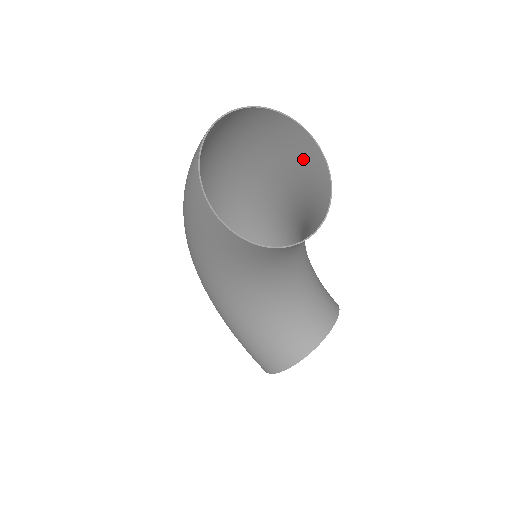
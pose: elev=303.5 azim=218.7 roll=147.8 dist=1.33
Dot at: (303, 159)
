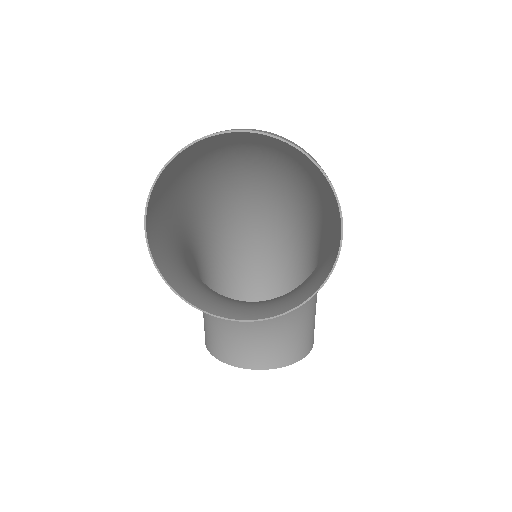
Dot at: (334, 239)
